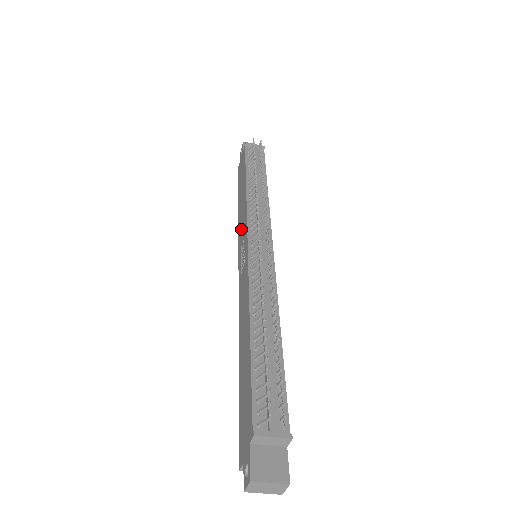
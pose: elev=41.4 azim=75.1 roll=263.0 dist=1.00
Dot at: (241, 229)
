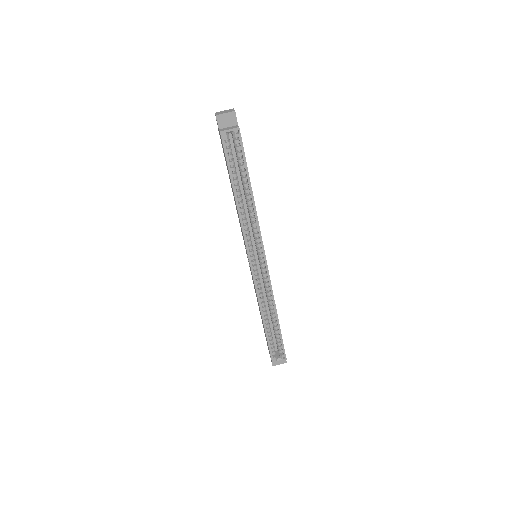
Dot at: (254, 286)
